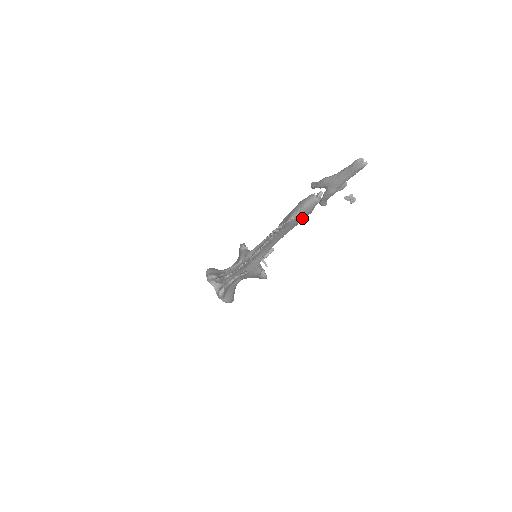
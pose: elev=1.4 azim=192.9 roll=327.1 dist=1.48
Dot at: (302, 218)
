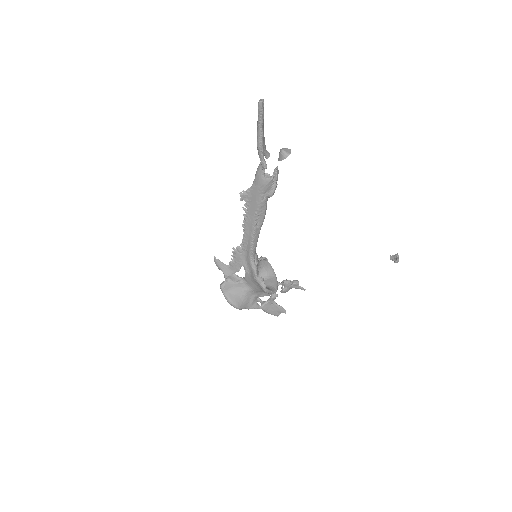
Dot at: (259, 189)
